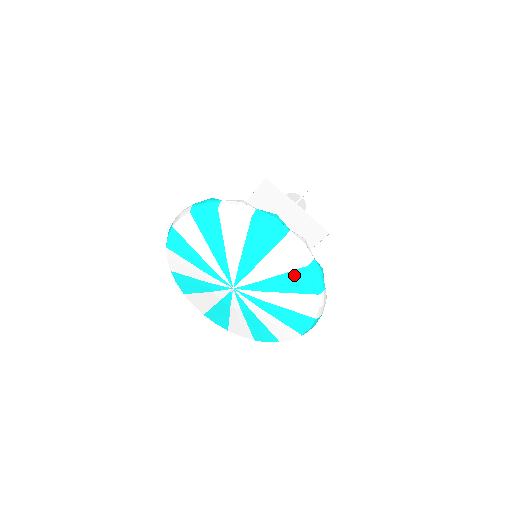
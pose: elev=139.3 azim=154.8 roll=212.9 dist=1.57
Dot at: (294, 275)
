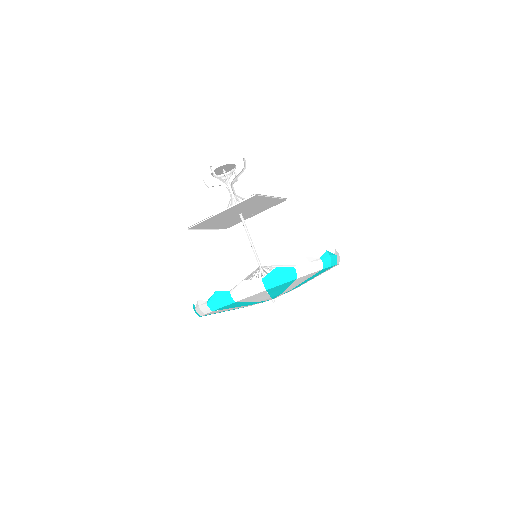
Dot at: (272, 291)
